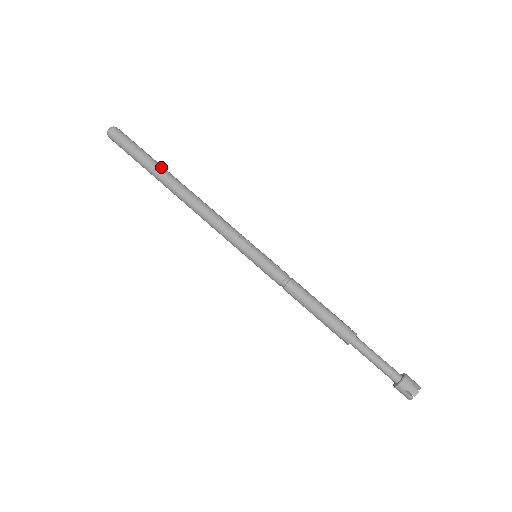
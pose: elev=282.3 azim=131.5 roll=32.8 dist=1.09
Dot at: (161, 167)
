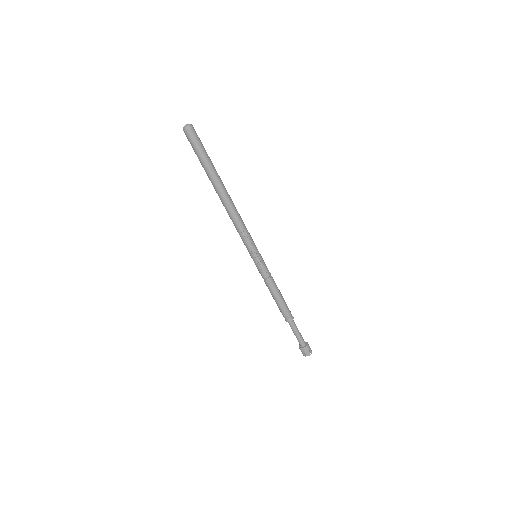
Dot at: (212, 177)
